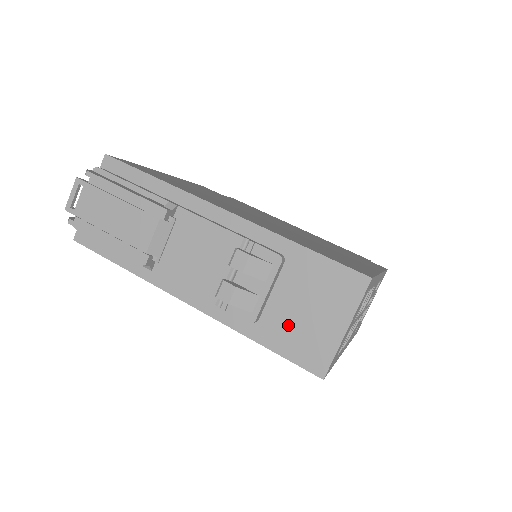
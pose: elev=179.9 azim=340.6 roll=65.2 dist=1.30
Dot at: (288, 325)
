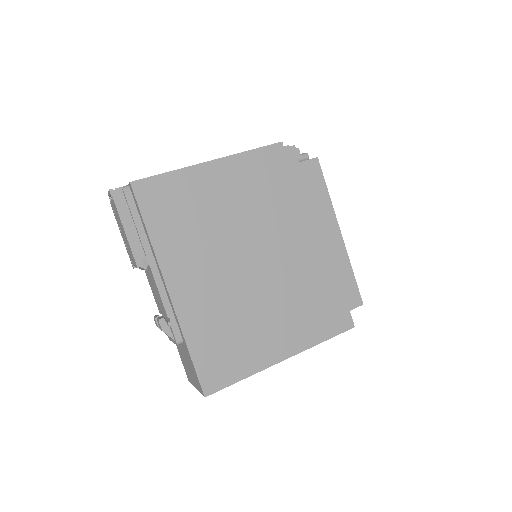
Dot at: (182, 355)
